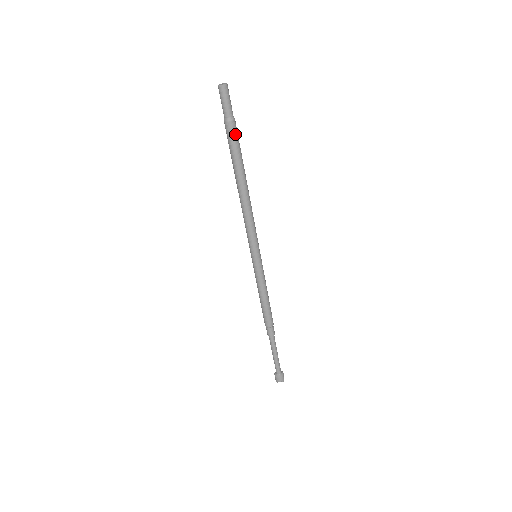
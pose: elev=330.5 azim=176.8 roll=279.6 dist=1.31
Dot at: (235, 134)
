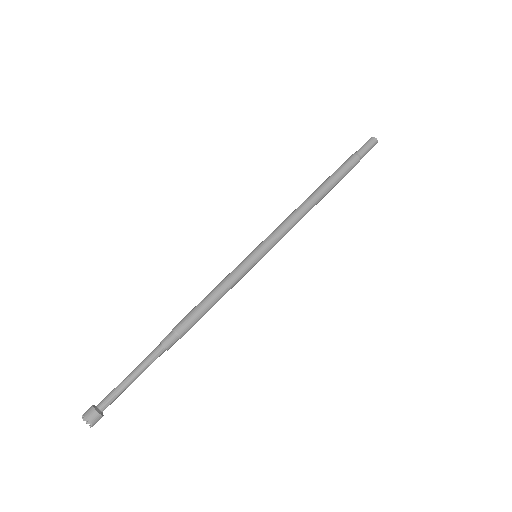
Dot at: (352, 167)
